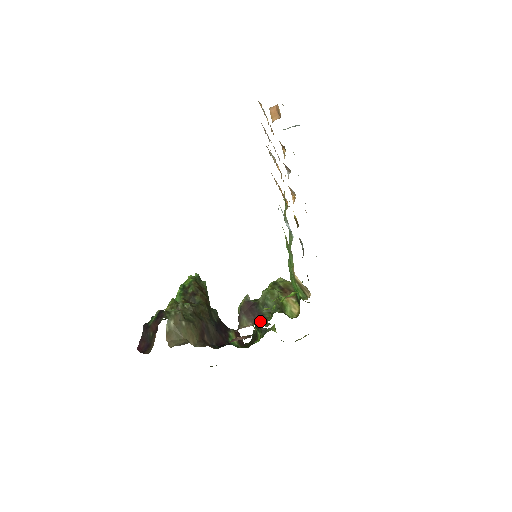
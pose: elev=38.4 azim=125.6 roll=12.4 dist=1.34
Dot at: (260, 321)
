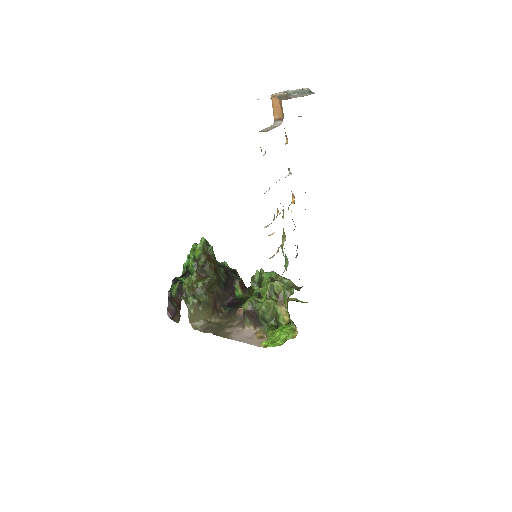
Dot at: (259, 329)
